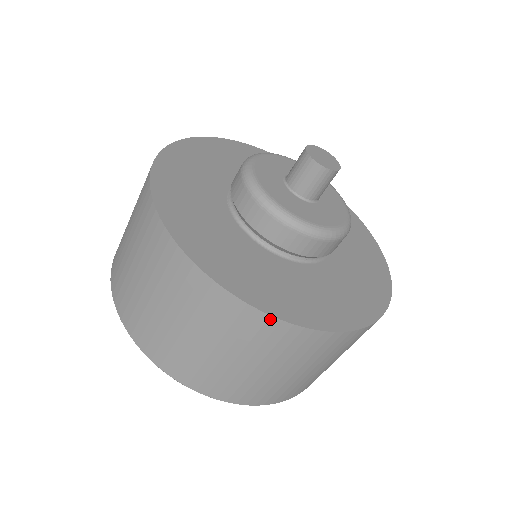
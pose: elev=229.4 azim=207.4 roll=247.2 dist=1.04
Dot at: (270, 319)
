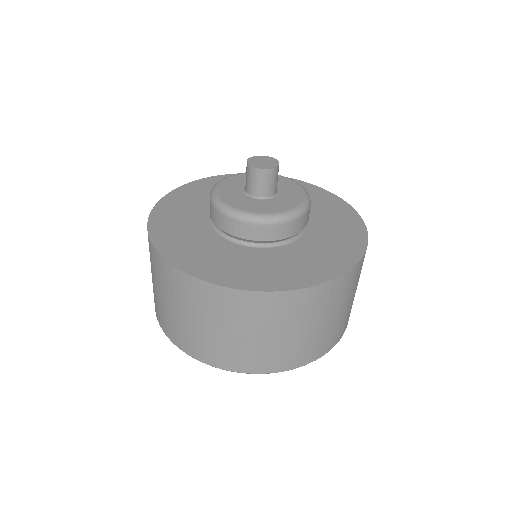
Dot at: (317, 288)
